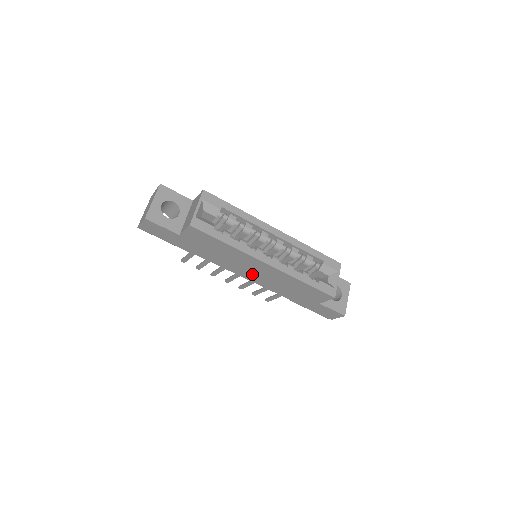
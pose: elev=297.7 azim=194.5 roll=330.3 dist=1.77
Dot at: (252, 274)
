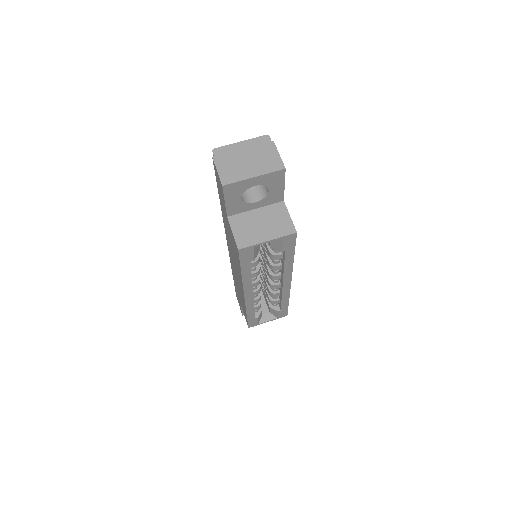
Dot at: occluded
